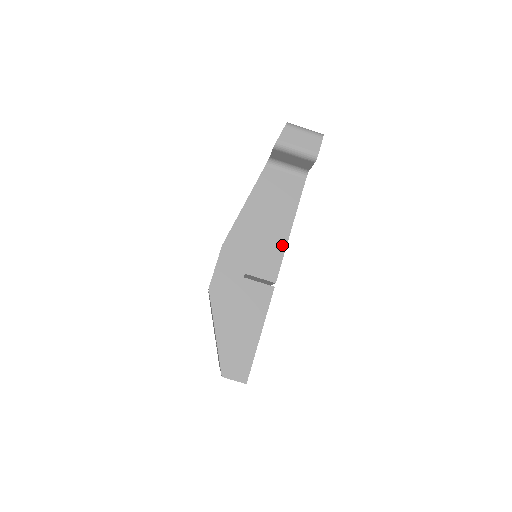
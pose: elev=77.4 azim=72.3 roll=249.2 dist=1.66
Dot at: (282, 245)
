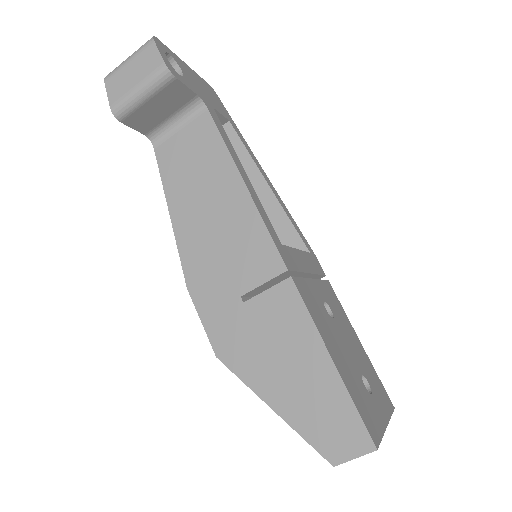
Dot at: (252, 215)
